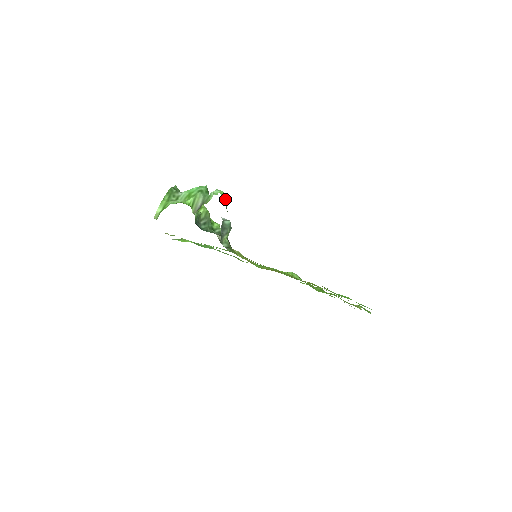
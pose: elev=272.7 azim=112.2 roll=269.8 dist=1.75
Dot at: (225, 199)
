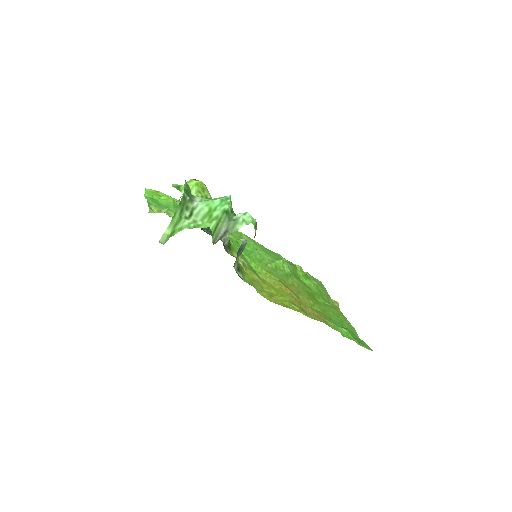
Dot at: (256, 229)
